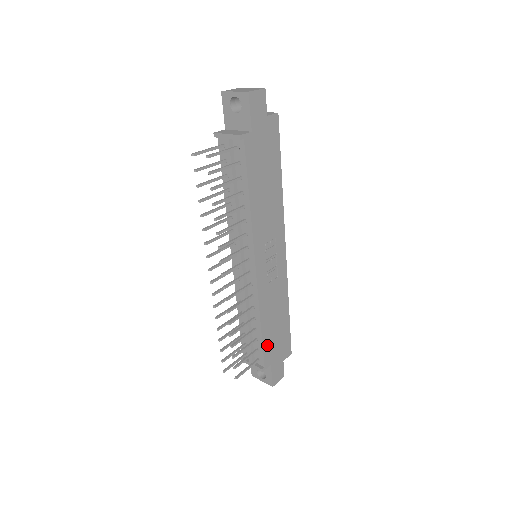
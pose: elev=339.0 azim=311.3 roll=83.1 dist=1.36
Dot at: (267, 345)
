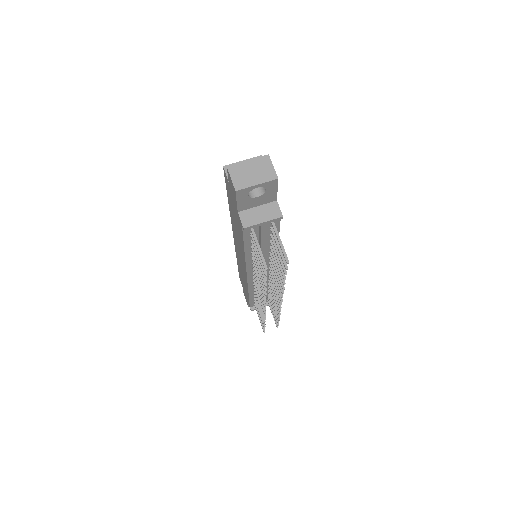
Dot at: occluded
